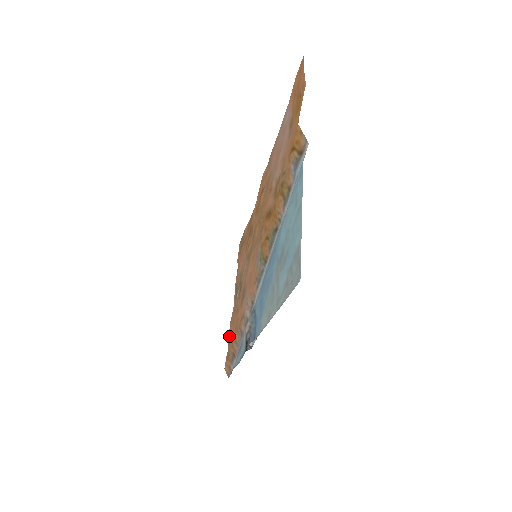
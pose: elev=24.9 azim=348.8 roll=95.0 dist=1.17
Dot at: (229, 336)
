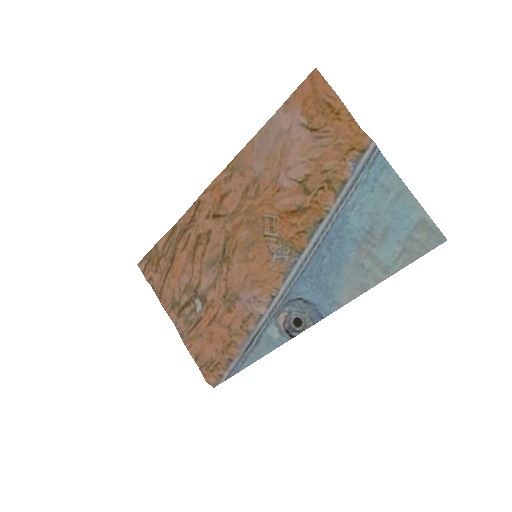
Dot at: (192, 352)
